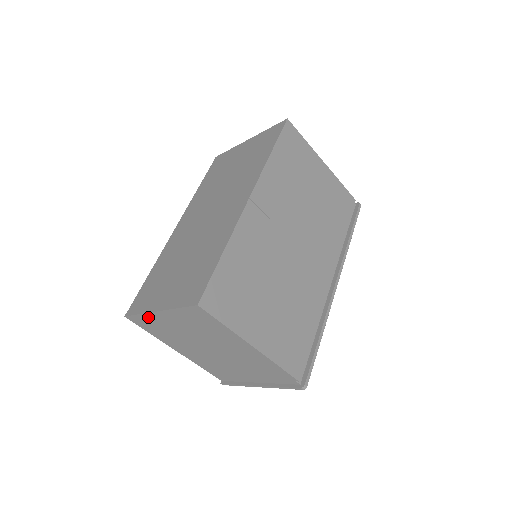
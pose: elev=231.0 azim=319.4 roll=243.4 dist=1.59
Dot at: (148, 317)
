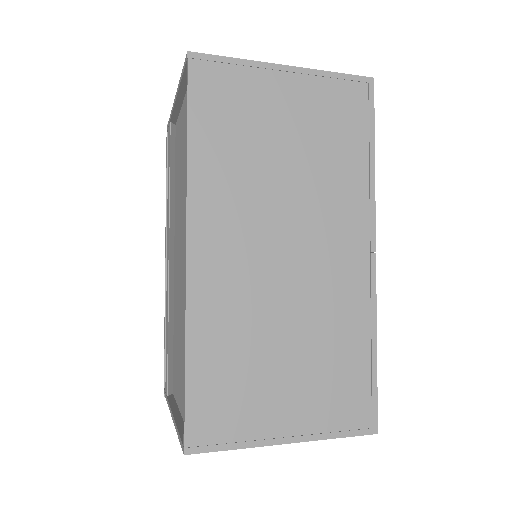
Dot at: occluded
